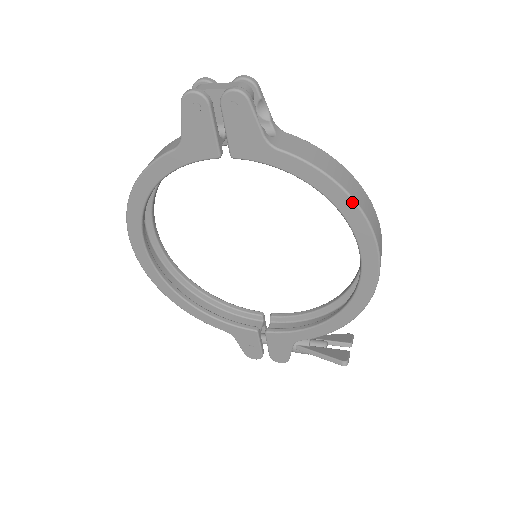
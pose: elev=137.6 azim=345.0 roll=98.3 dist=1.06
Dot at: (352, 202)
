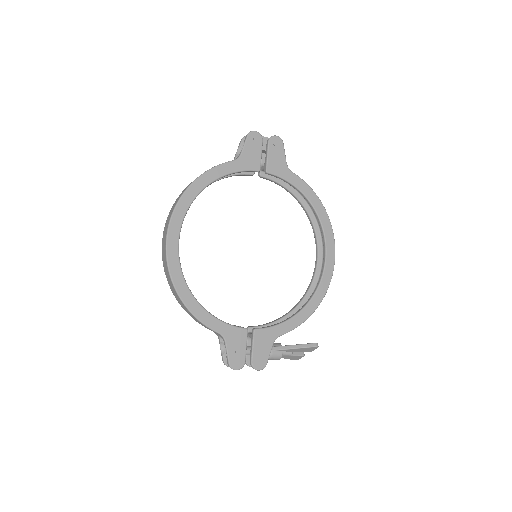
Dot at: (324, 209)
